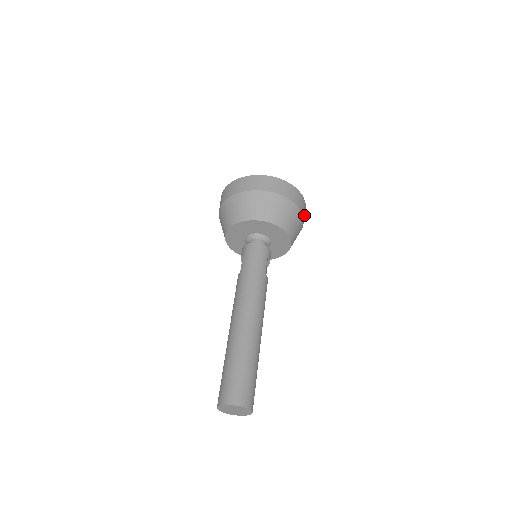
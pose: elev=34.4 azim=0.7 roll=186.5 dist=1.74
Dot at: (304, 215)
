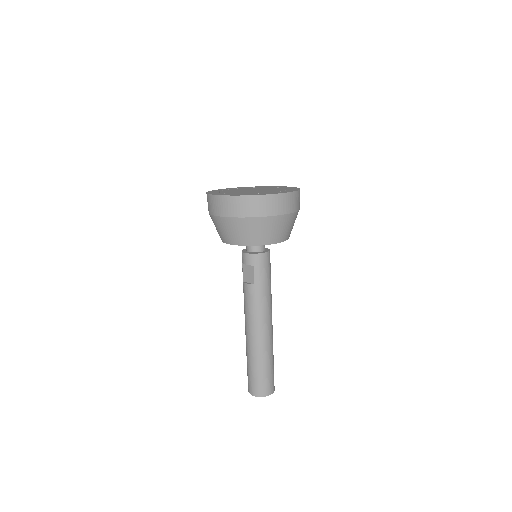
Dot at: occluded
